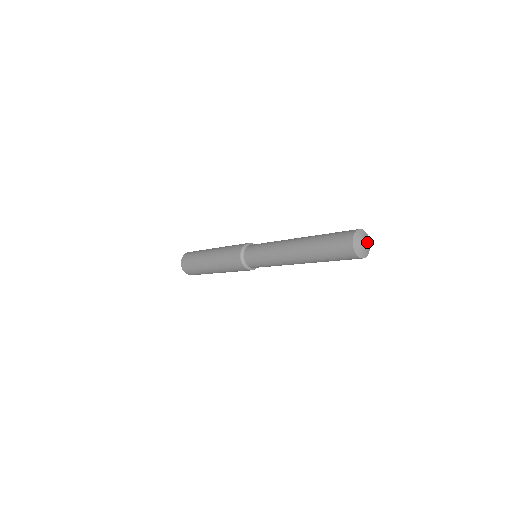
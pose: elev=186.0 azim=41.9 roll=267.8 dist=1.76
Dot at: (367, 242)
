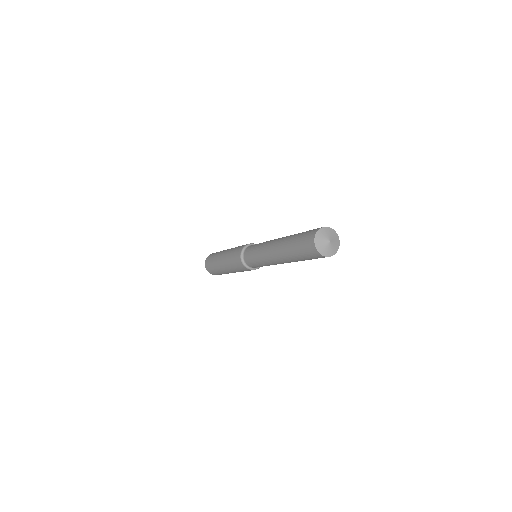
Dot at: (334, 244)
